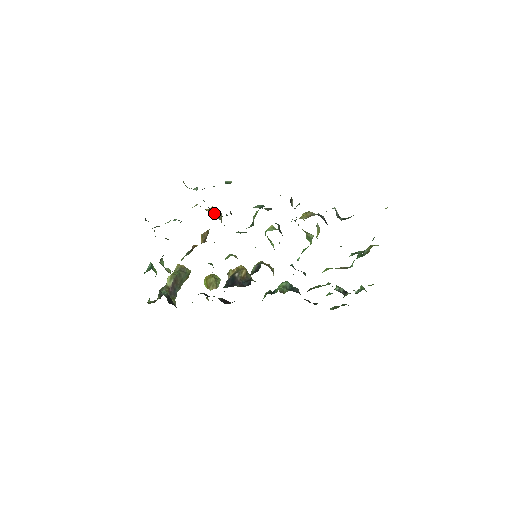
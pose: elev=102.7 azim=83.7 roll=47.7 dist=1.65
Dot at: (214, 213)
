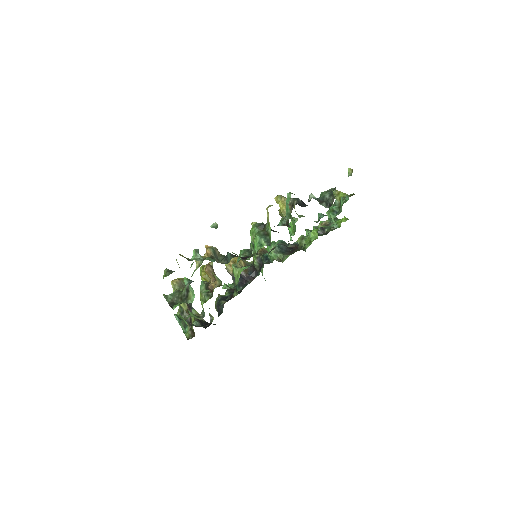
Dot at: (215, 256)
